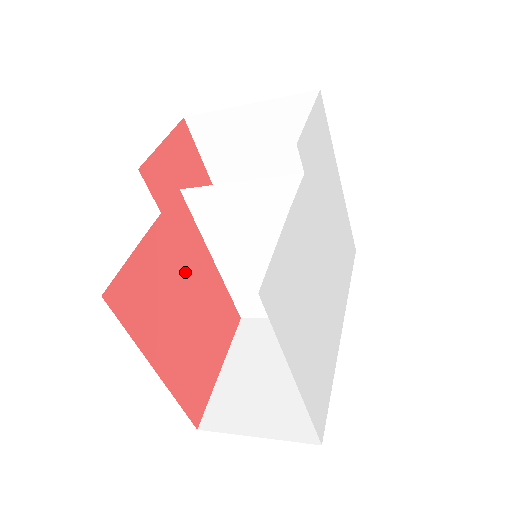
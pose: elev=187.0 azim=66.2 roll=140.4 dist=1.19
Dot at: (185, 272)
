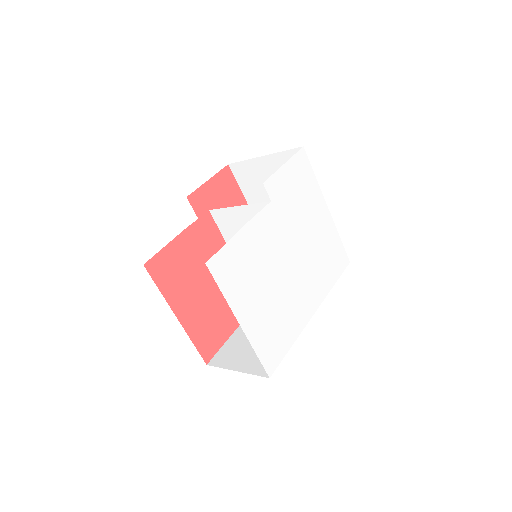
Dot at: occluded
